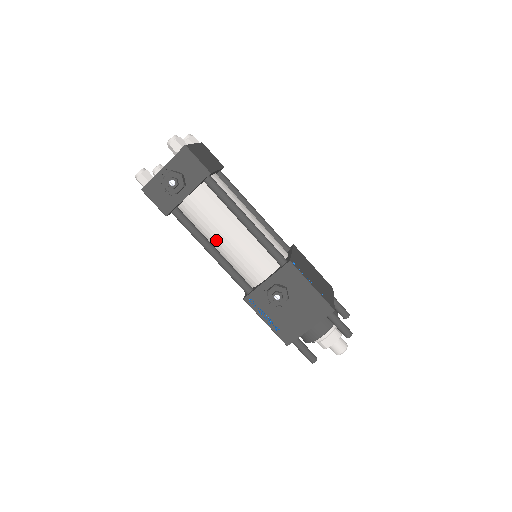
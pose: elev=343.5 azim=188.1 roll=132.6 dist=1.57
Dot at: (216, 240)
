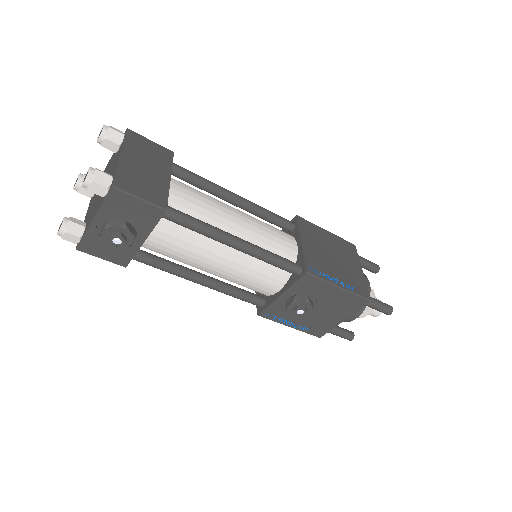
Dot at: (202, 269)
